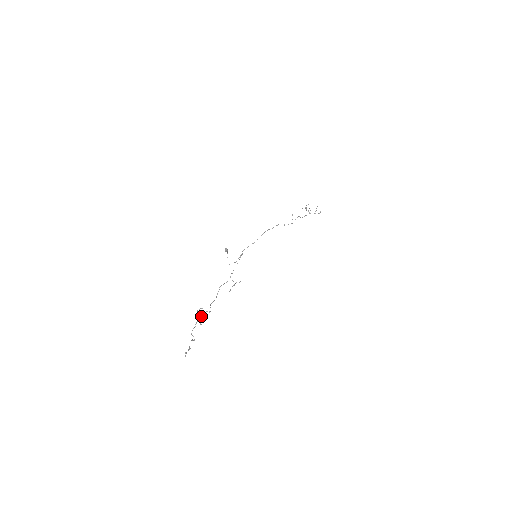
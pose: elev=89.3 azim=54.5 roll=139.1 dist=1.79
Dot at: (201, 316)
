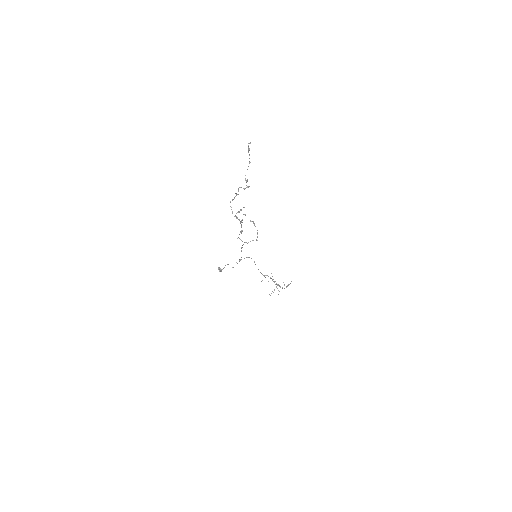
Dot at: (237, 212)
